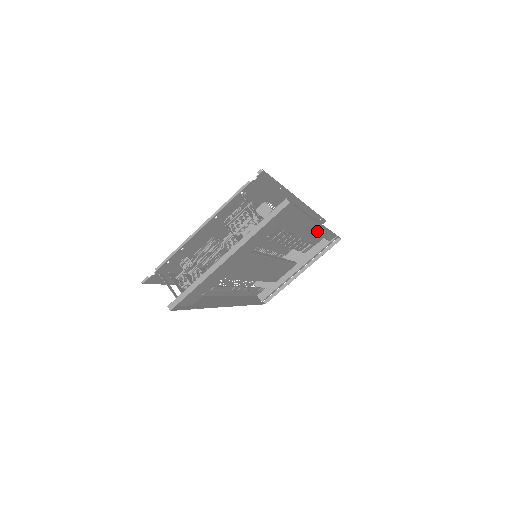
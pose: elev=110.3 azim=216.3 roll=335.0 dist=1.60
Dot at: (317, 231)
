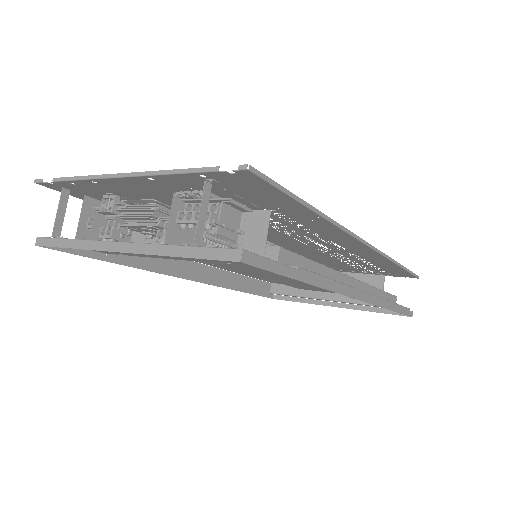
Dot at: occluded
